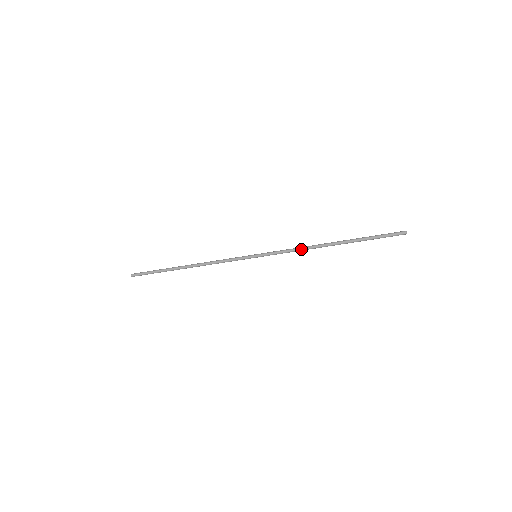
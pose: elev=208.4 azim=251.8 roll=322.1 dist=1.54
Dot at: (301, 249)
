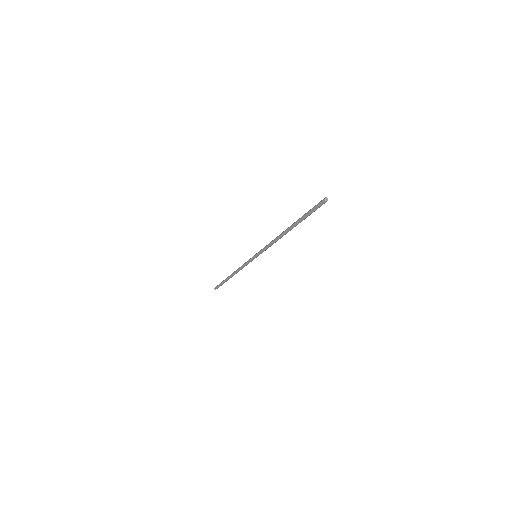
Dot at: (273, 243)
